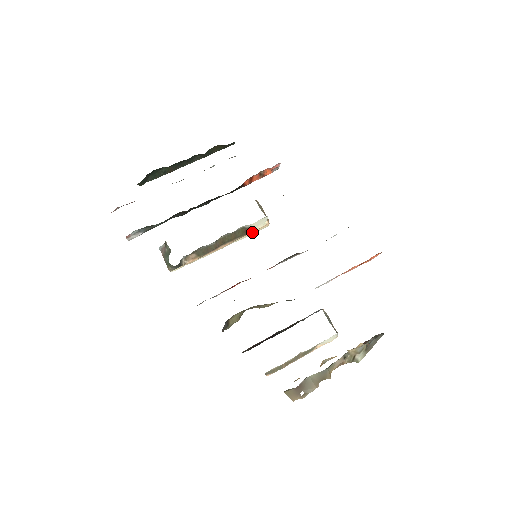
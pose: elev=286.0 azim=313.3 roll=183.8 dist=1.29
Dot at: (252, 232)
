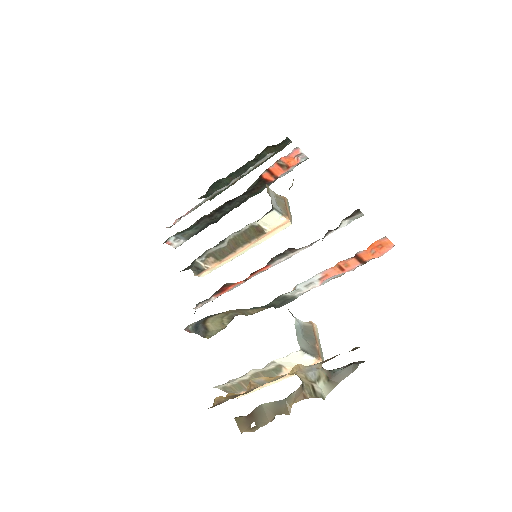
Dot at: (272, 232)
